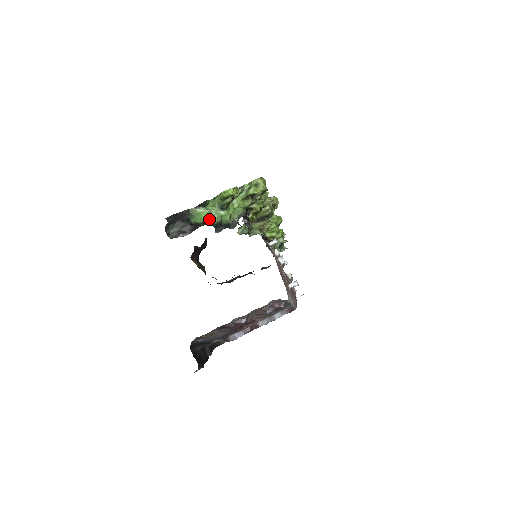
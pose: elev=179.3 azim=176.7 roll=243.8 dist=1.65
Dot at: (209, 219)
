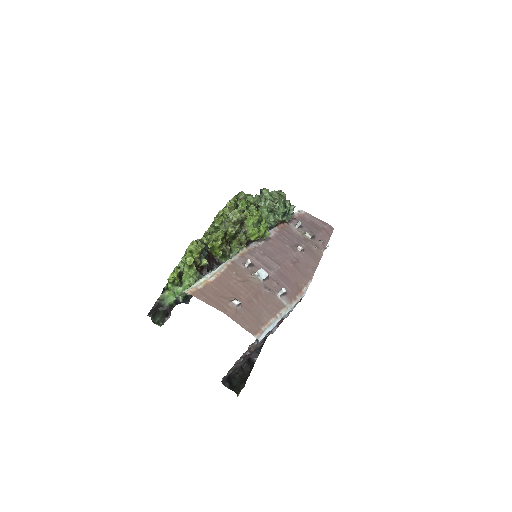
Dot at: (176, 298)
